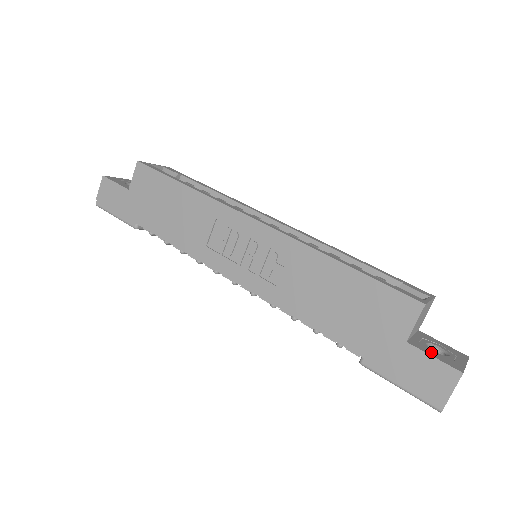
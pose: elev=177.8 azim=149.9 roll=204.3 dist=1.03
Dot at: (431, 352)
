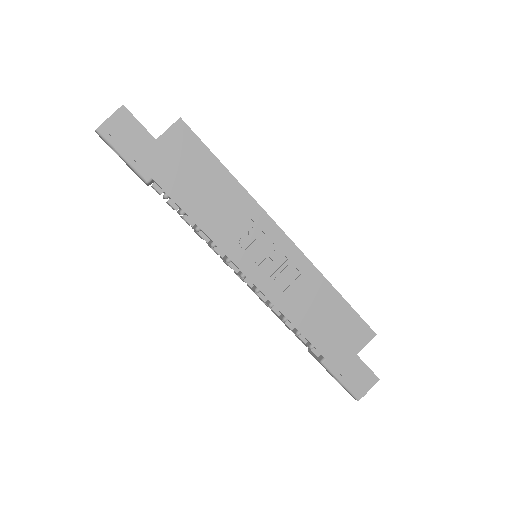
Dot at: (364, 363)
